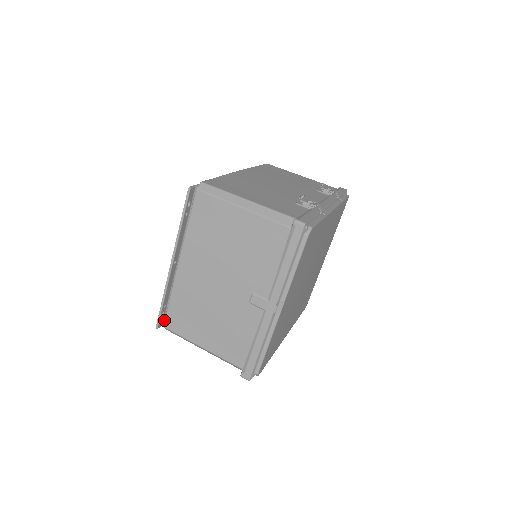
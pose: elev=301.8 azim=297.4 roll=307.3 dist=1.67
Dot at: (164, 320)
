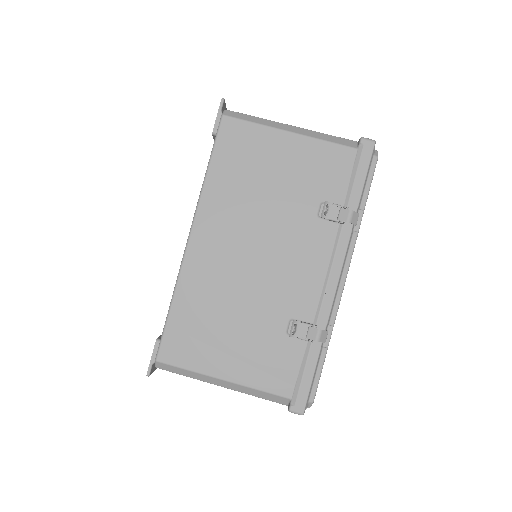
Dot at: occluded
